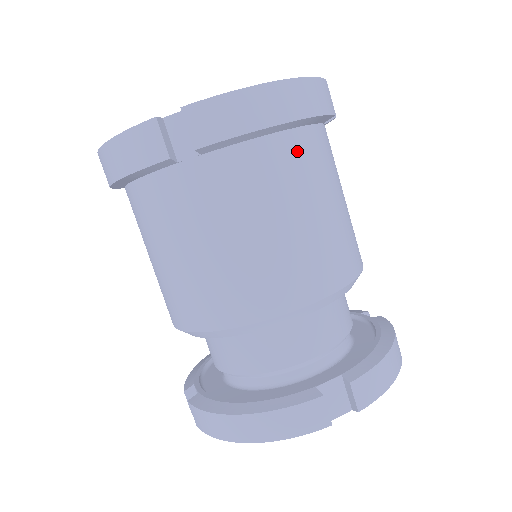
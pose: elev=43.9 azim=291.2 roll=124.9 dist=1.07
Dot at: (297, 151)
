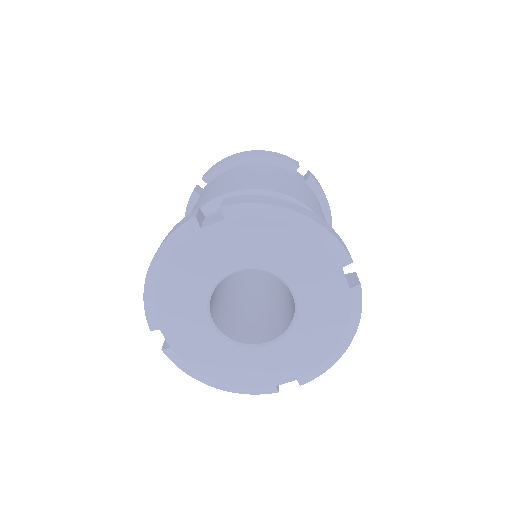
Dot at: occluded
